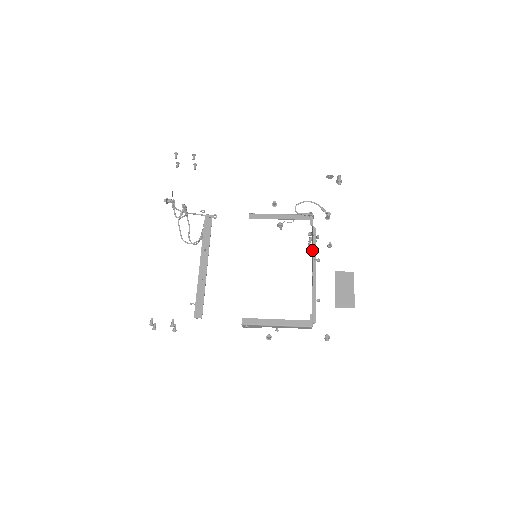
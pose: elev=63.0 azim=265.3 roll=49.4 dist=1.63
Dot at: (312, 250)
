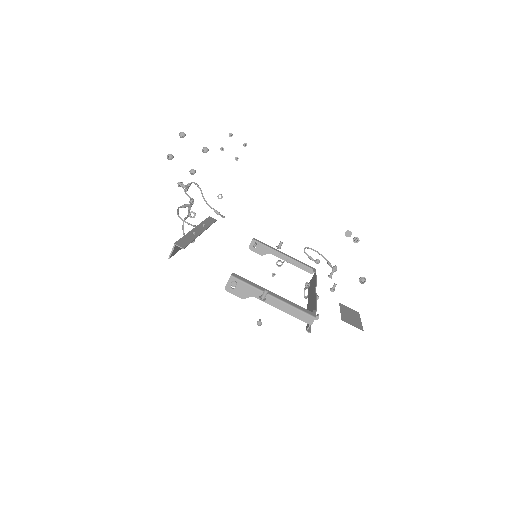
Dot at: (314, 284)
